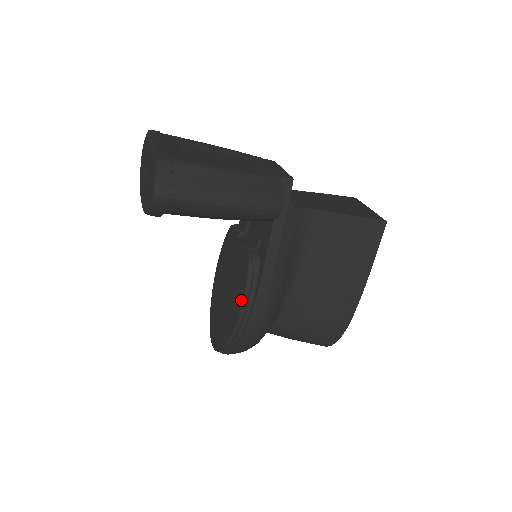
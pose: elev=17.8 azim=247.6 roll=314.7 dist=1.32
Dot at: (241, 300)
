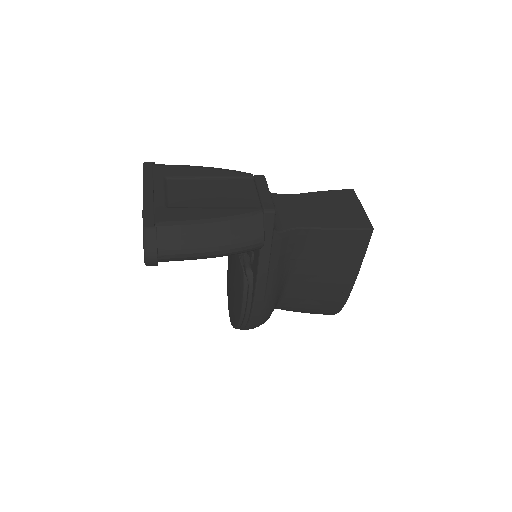
Dot at: (241, 303)
